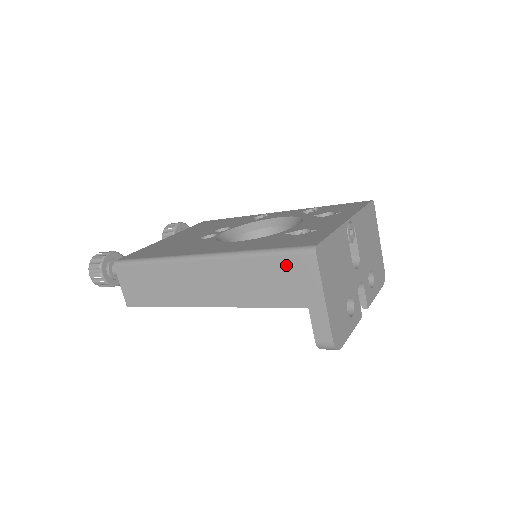
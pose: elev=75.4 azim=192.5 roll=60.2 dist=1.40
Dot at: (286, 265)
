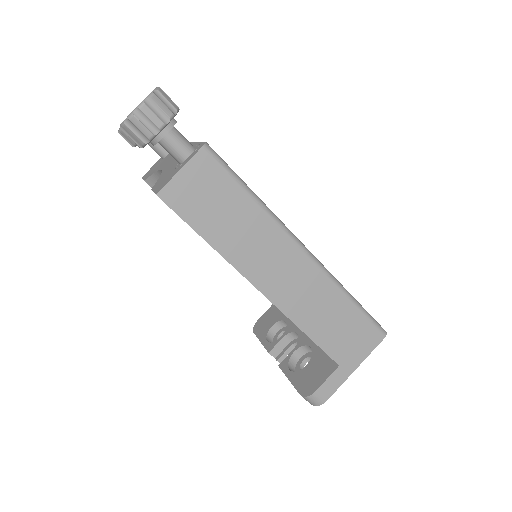
Dot at: (361, 326)
